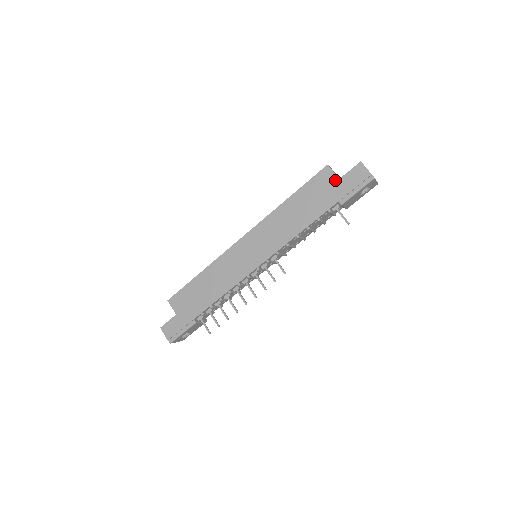
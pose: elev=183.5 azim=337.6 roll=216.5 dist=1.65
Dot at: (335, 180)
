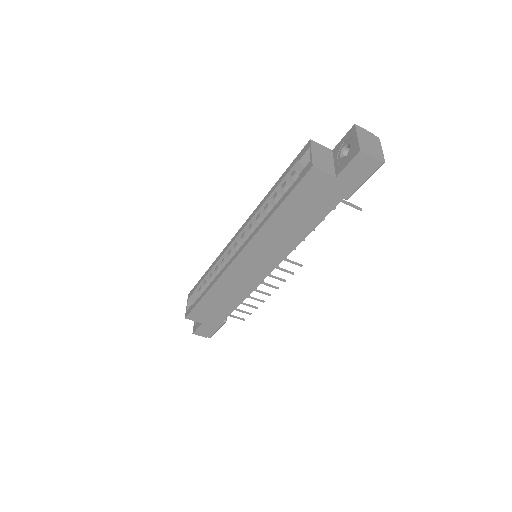
Dot at: (330, 180)
